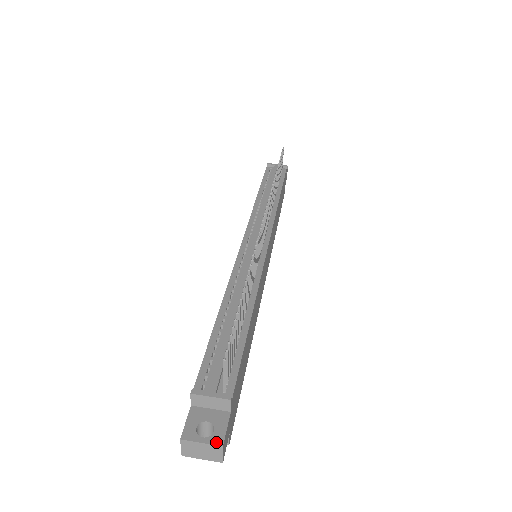
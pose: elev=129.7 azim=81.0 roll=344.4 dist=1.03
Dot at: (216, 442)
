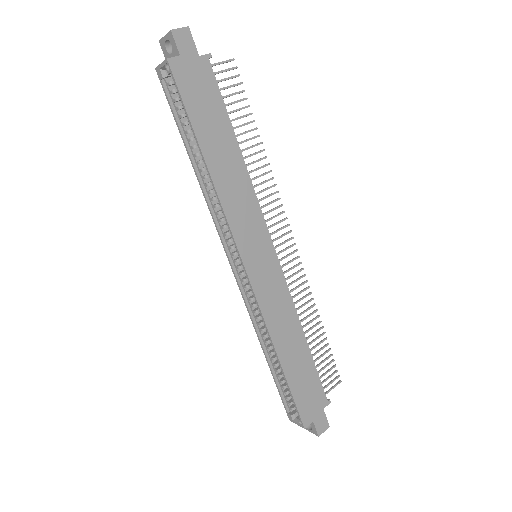
Dot at: (187, 31)
